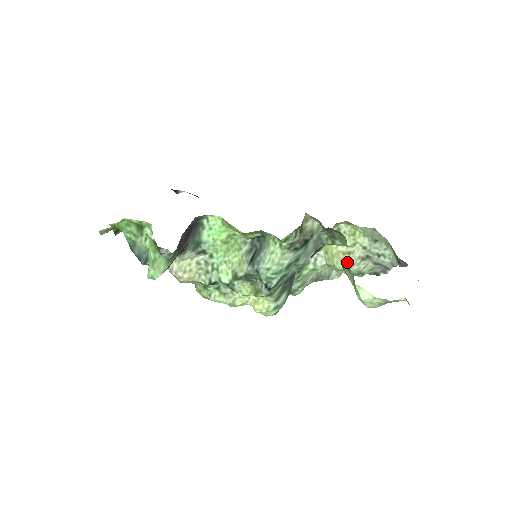
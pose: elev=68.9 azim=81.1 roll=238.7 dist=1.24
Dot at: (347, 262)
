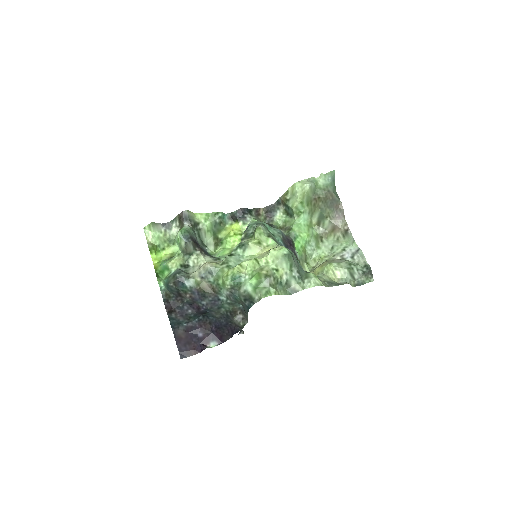
Dot at: occluded
